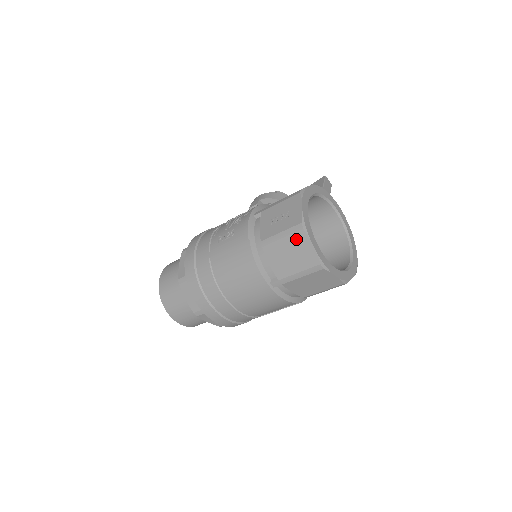
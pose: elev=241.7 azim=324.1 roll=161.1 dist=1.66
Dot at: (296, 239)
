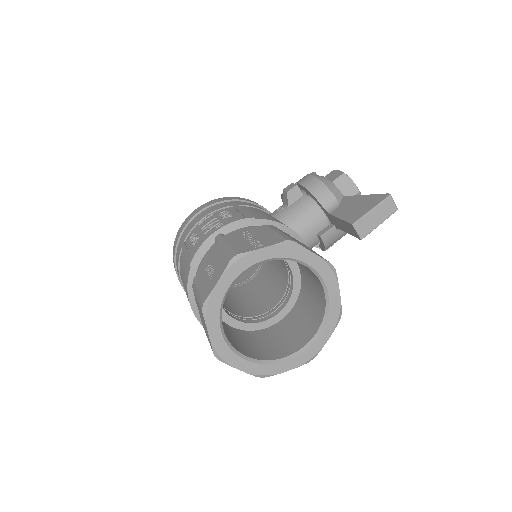
Dot at: (201, 312)
